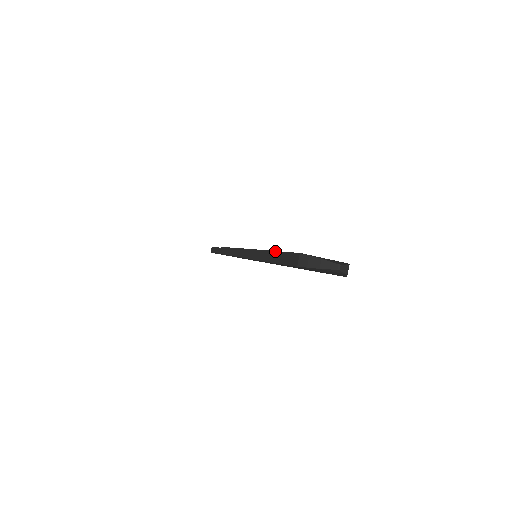
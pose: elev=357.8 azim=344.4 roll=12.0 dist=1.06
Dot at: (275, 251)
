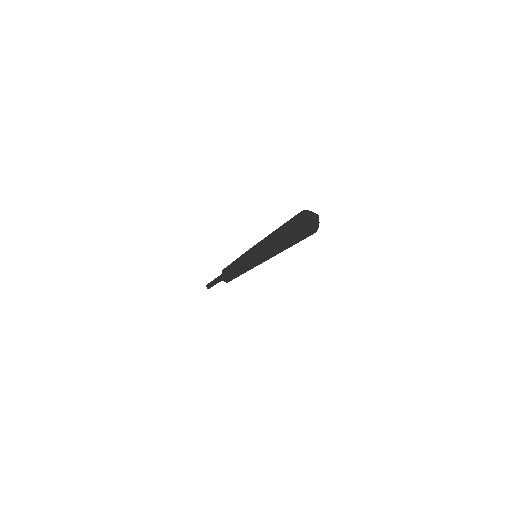
Dot at: occluded
